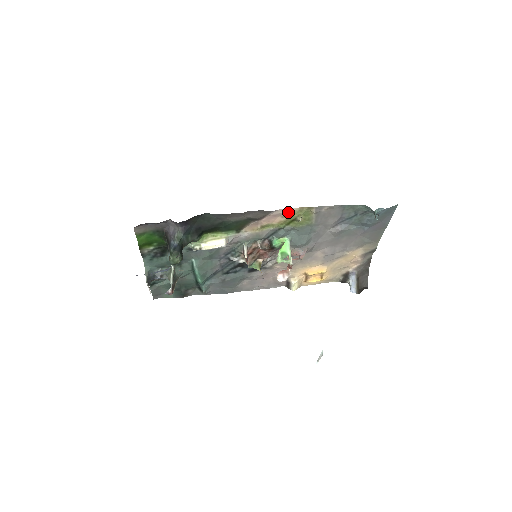
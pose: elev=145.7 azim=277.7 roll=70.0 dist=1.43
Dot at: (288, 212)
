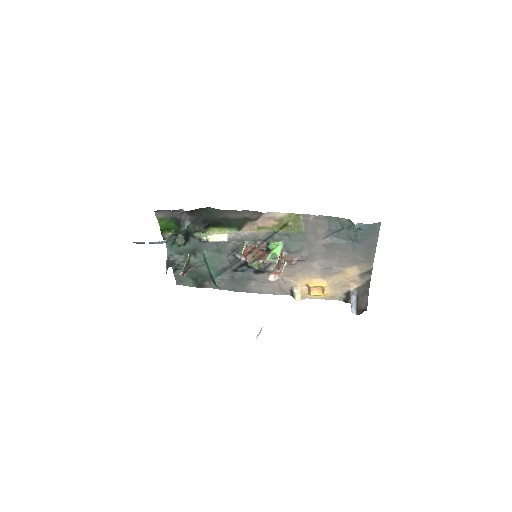
Dot at: (279, 216)
